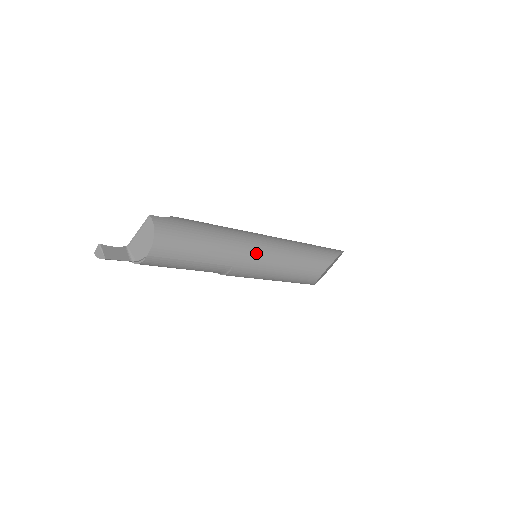
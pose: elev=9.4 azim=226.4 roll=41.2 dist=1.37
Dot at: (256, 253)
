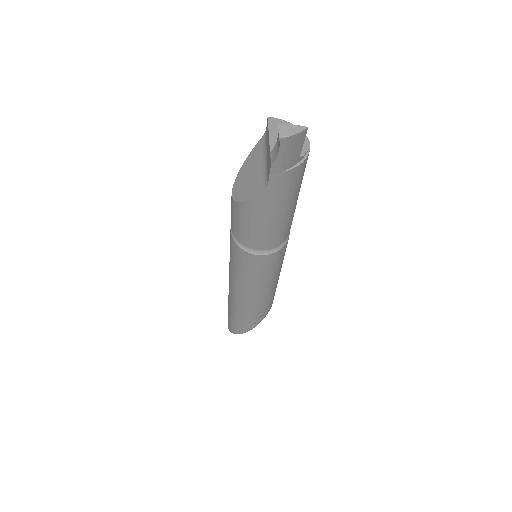
Dot at: occluded
